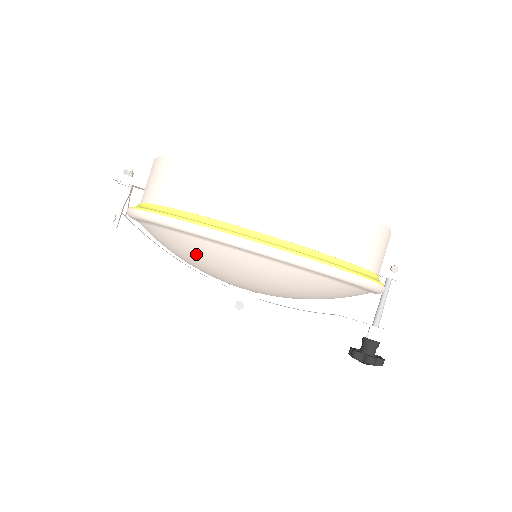
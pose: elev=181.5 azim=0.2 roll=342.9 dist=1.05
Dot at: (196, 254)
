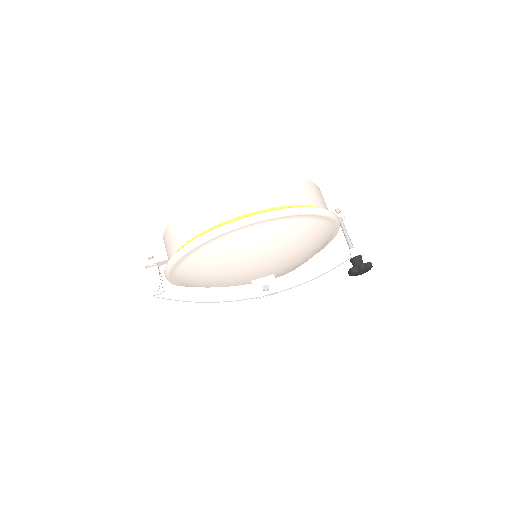
Dot at: (221, 257)
